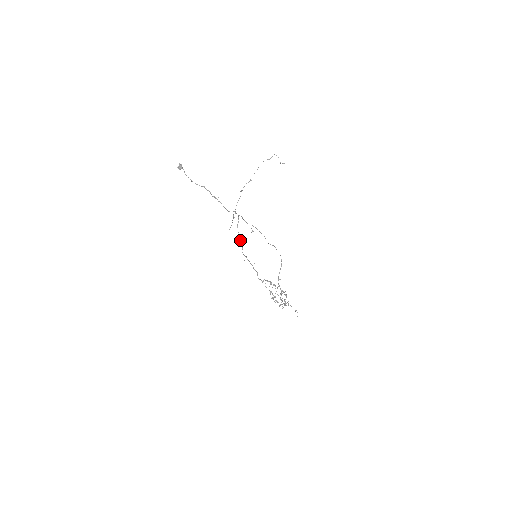
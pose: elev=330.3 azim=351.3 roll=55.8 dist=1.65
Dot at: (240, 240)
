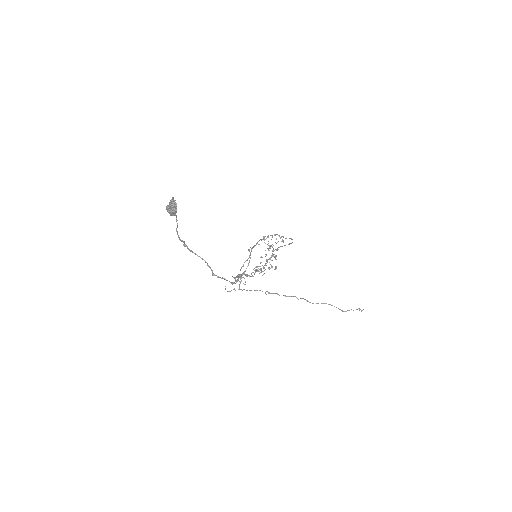
Dot at: (238, 276)
